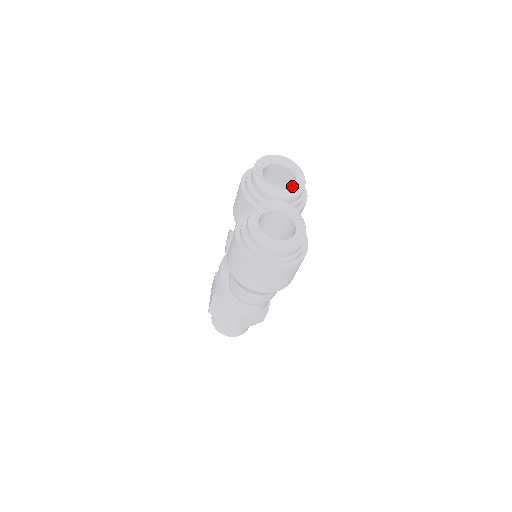
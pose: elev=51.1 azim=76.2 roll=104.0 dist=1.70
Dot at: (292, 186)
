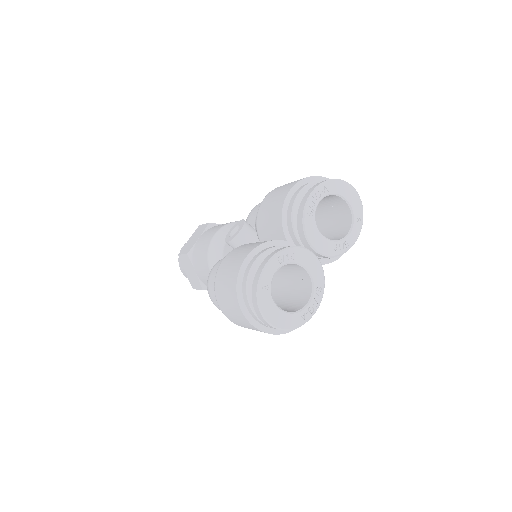
Dot at: (339, 239)
